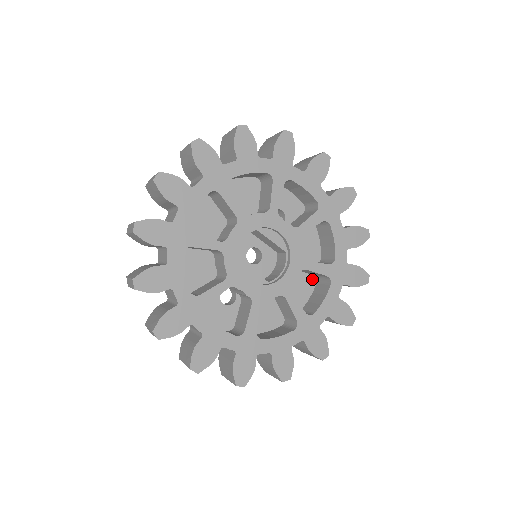
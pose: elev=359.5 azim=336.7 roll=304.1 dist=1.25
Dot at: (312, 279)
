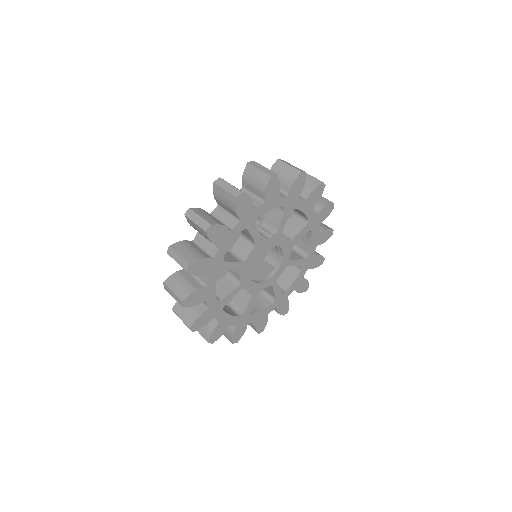
Dot at: occluded
